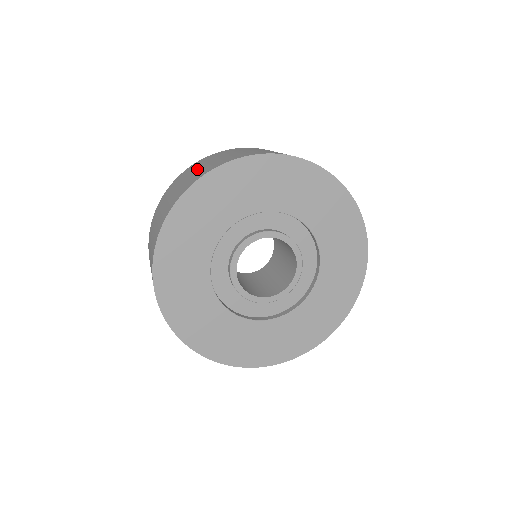
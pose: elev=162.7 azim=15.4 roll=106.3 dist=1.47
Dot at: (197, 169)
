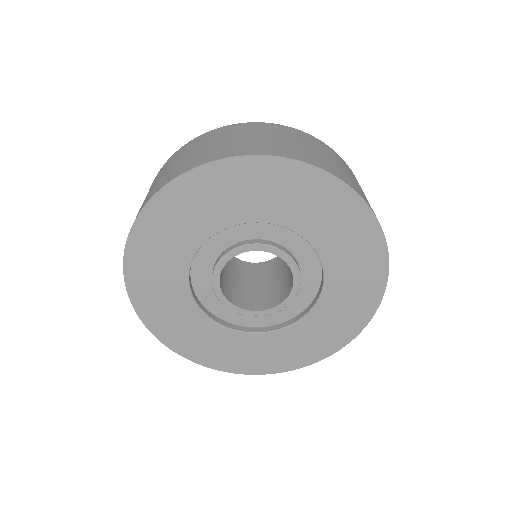
Dot at: occluded
